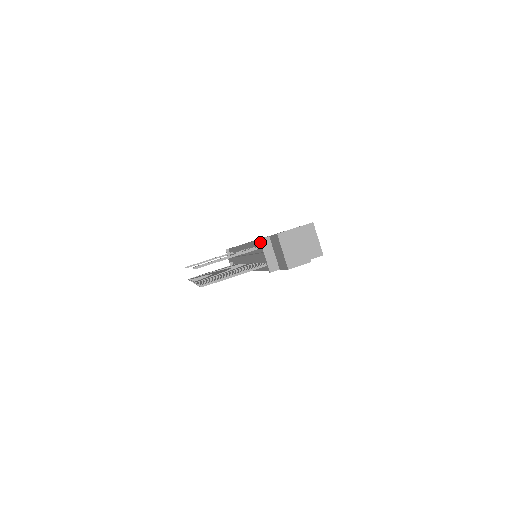
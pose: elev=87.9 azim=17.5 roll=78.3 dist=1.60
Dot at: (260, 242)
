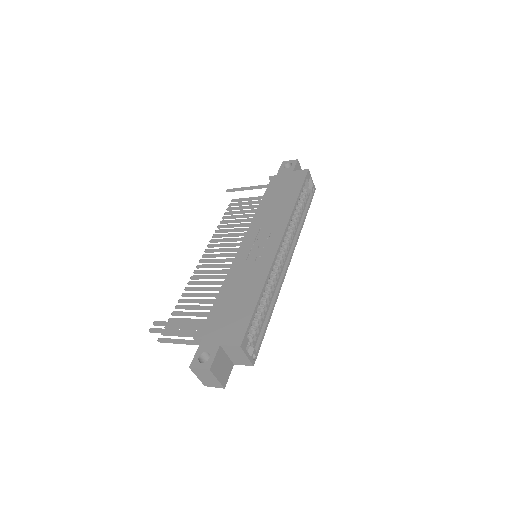
Dot at: occluded
